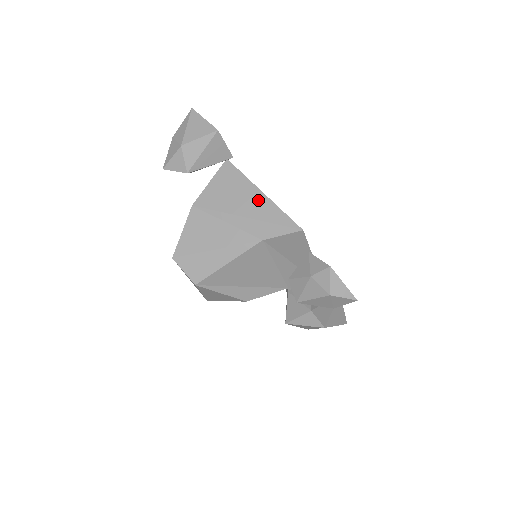
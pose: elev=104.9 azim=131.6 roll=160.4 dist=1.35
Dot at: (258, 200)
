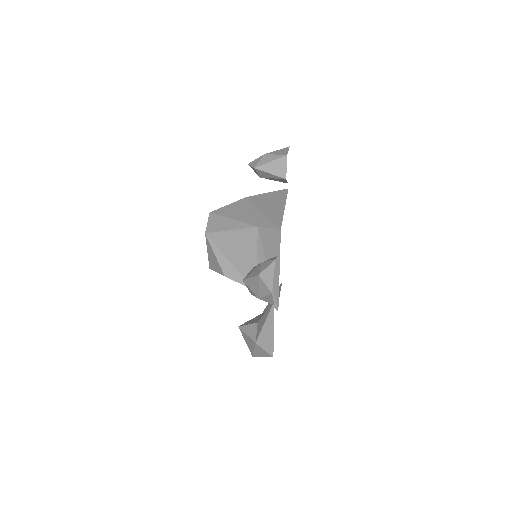
Dot at: (278, 209)
